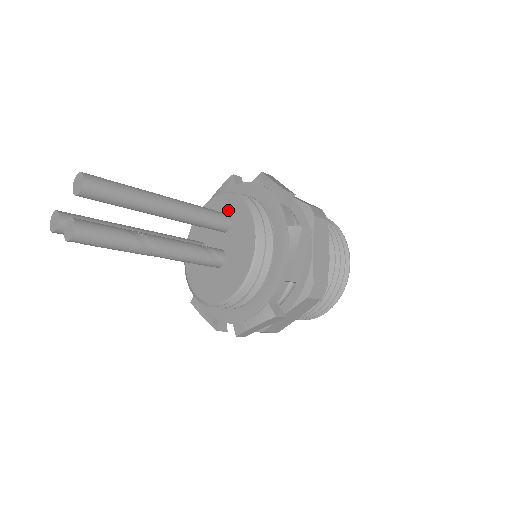
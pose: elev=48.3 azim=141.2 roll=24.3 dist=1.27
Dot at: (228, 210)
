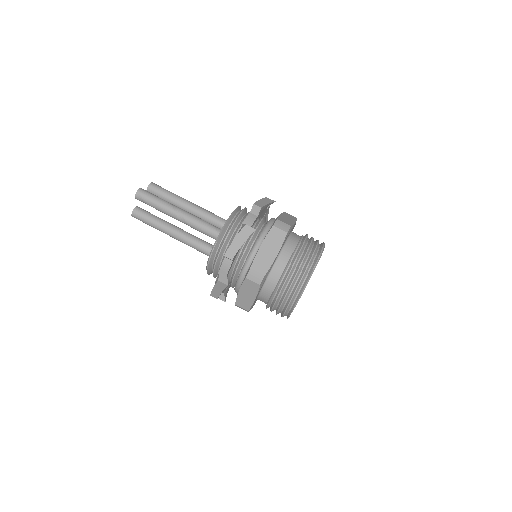
Dot at: occluded
